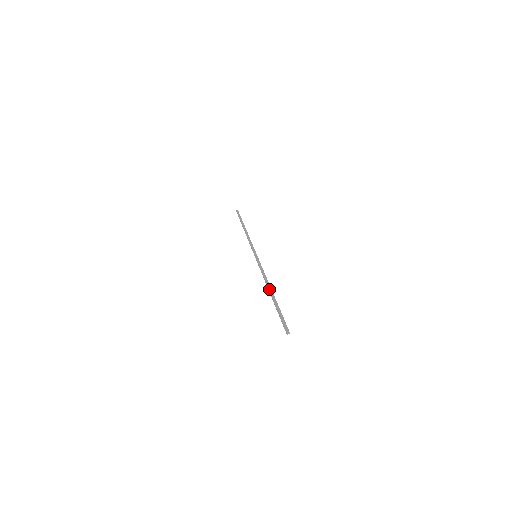
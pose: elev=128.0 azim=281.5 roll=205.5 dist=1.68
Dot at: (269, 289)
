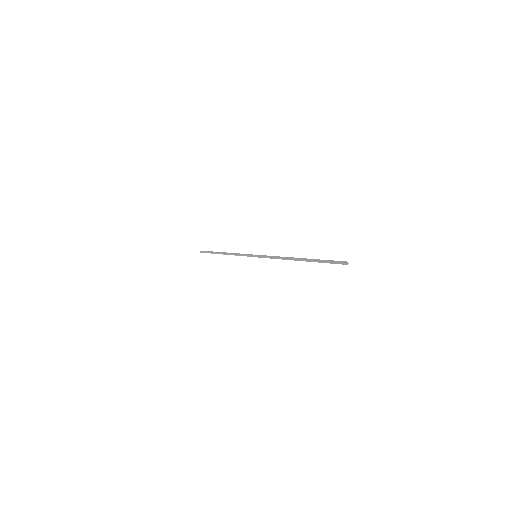
Dot at: (296, 258)
